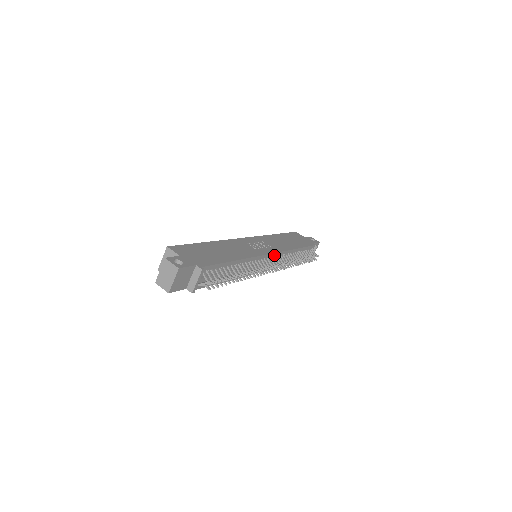
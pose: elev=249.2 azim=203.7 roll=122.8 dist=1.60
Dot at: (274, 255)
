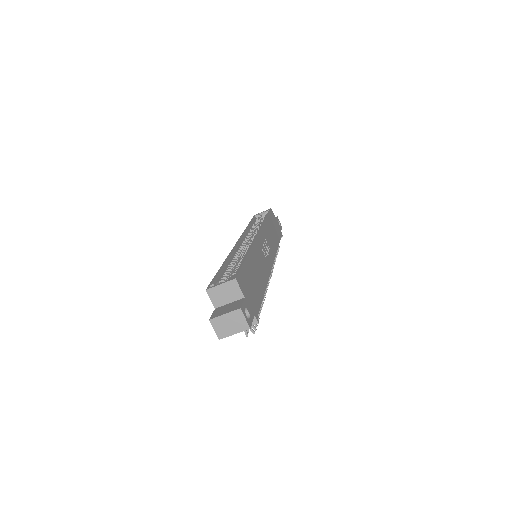
Dot at: occluded
